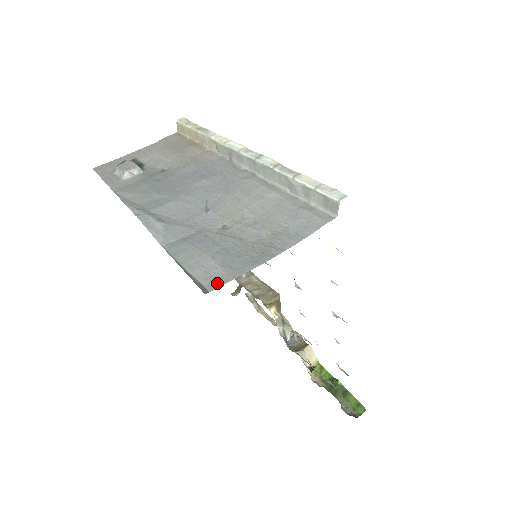
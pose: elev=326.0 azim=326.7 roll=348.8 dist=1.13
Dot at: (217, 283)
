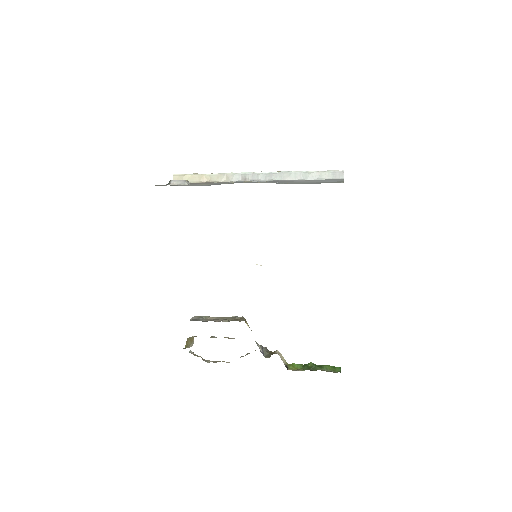
Dot at: occluded
